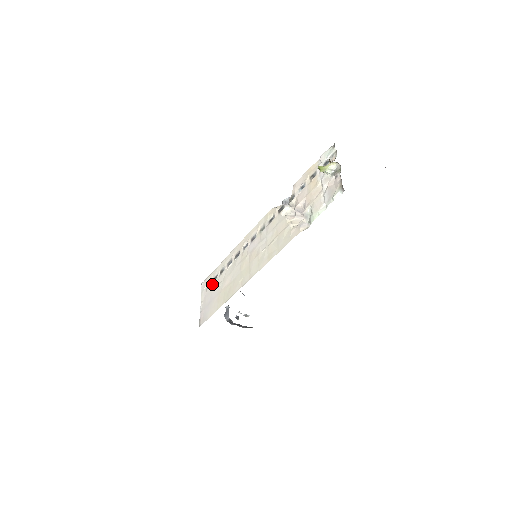
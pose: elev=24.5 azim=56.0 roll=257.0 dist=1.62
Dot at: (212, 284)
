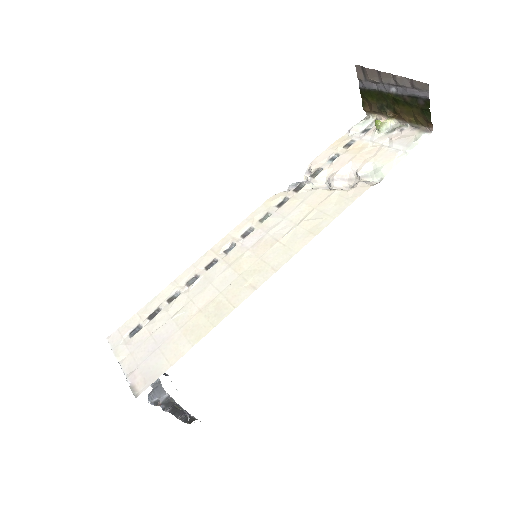
Dot at: (149, 323)
